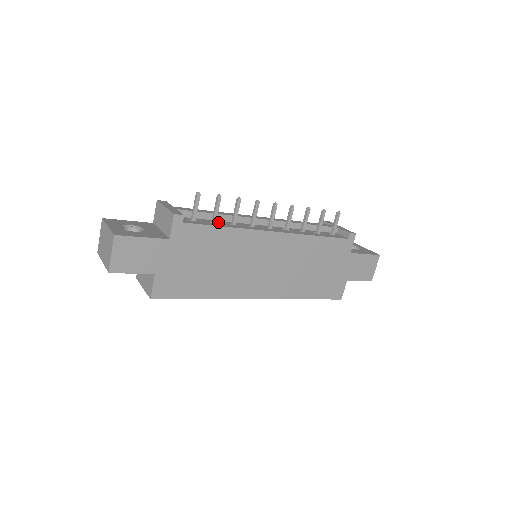
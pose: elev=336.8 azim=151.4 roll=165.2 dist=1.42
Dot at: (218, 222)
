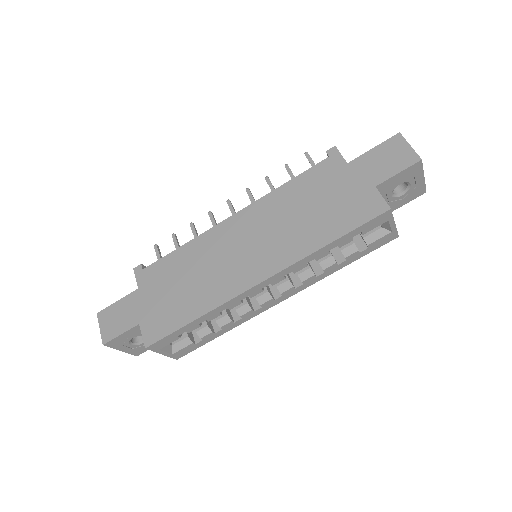
Dot at: occluded
